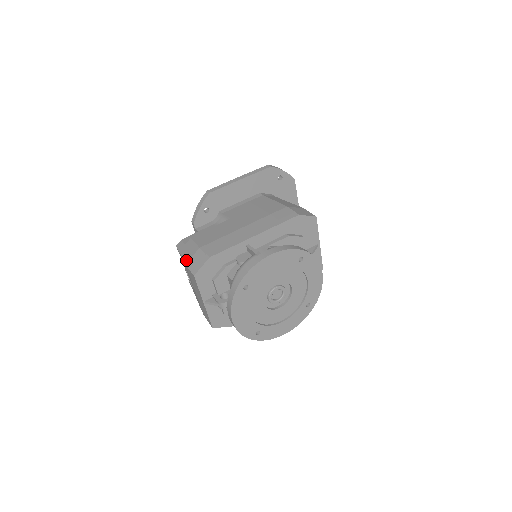
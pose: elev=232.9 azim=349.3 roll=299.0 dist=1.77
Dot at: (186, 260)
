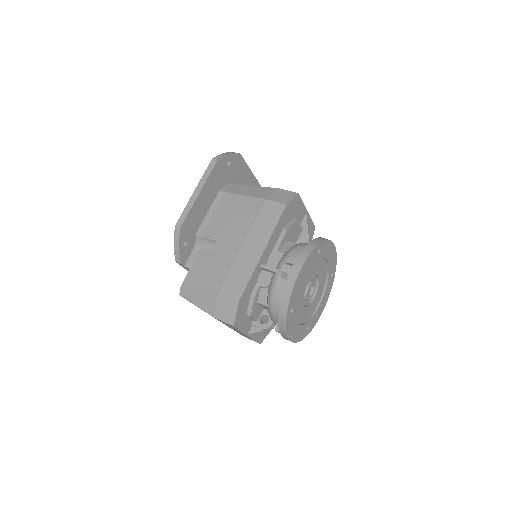
Dot at: (211, 312)
